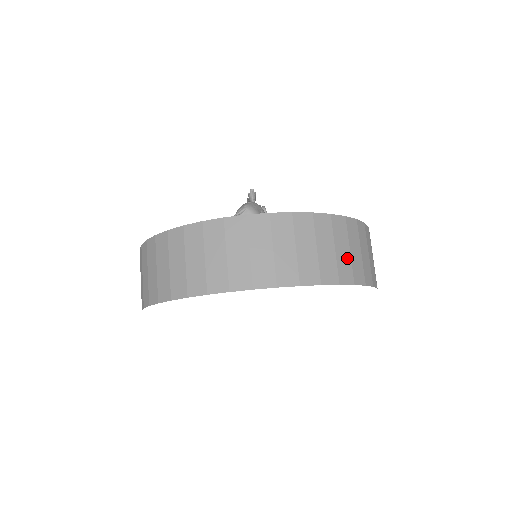
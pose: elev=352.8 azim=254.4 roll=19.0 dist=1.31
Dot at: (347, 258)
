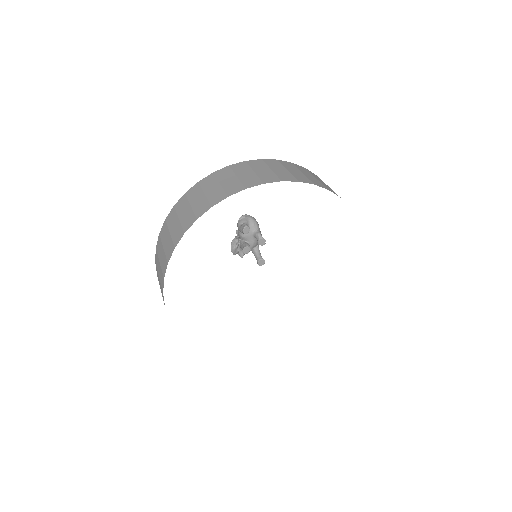
Dot at: occluded
